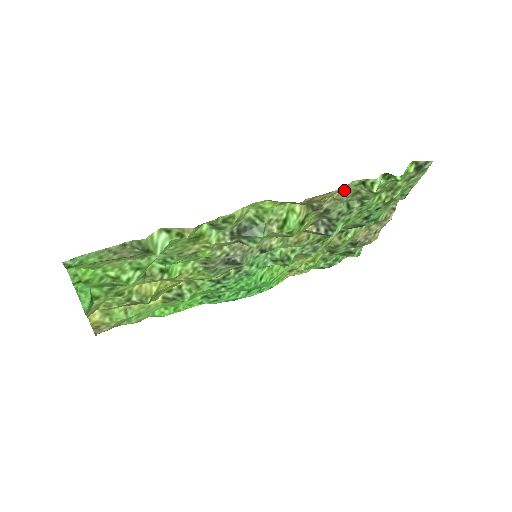
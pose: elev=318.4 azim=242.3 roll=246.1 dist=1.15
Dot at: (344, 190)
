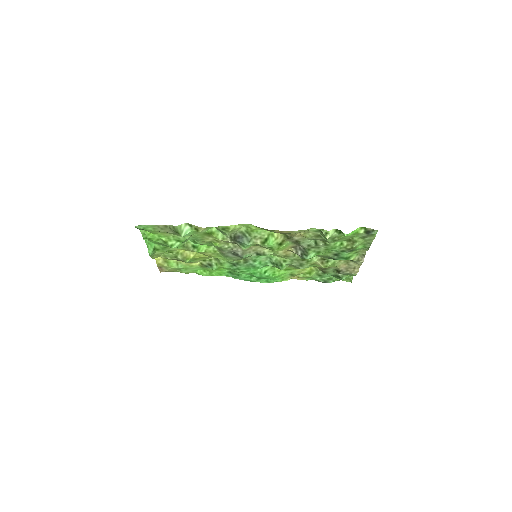
Dot at: (308, 232)
